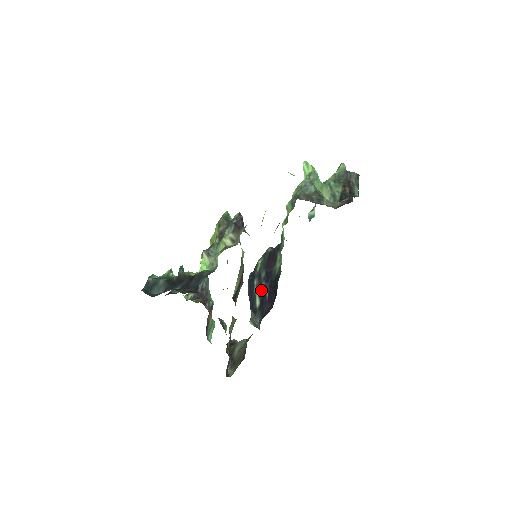
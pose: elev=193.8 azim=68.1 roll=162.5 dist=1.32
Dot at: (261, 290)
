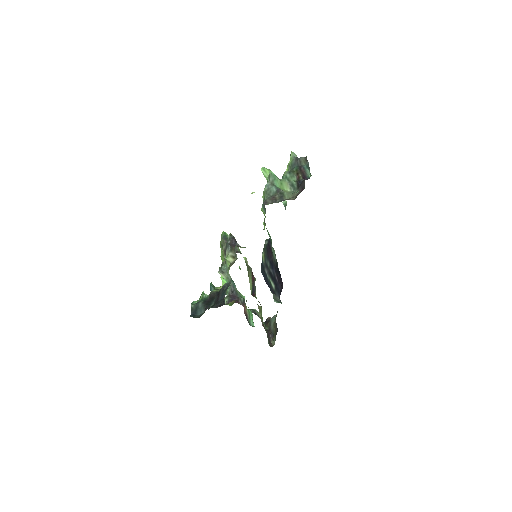
Dot at: (271, 276)
